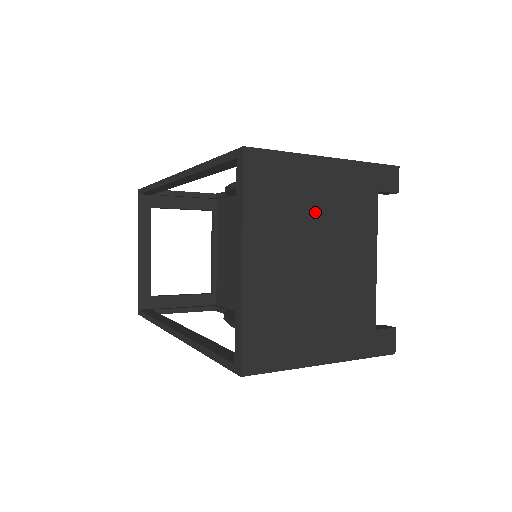
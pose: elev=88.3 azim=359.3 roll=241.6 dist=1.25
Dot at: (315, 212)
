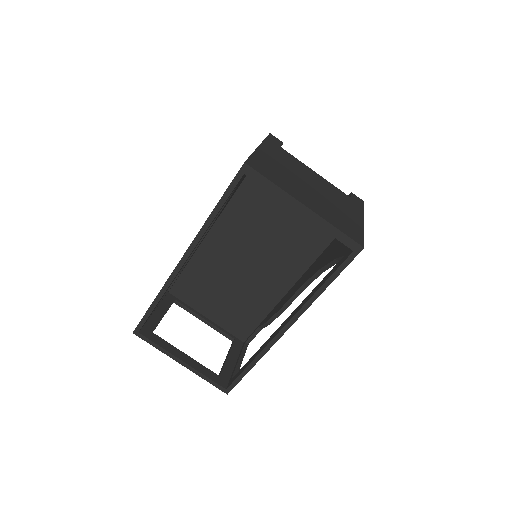
Dot at: (286, 170)
